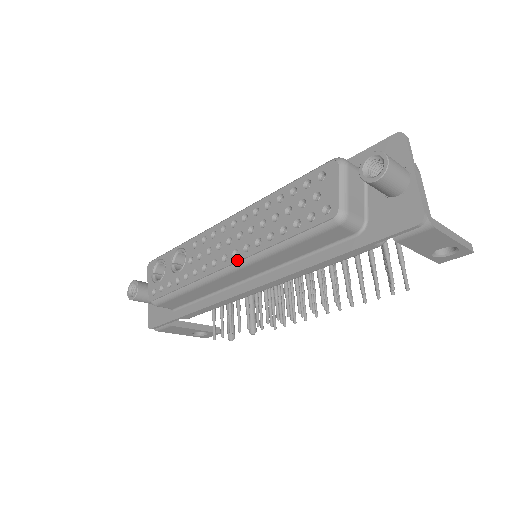
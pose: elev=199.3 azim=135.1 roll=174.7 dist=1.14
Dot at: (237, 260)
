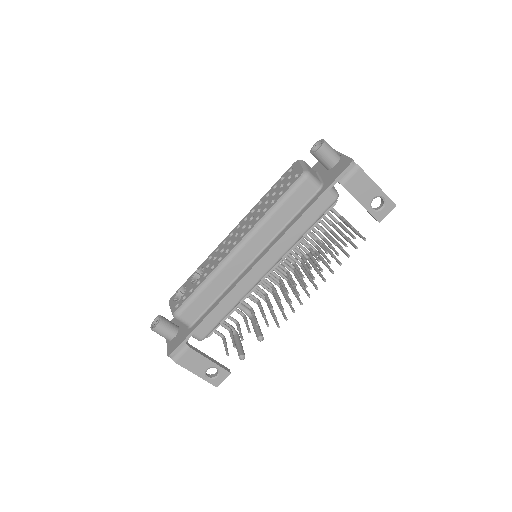
Dot at: (244, 236)
